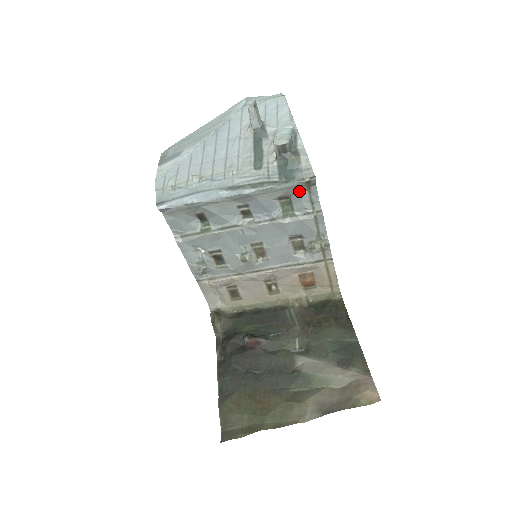
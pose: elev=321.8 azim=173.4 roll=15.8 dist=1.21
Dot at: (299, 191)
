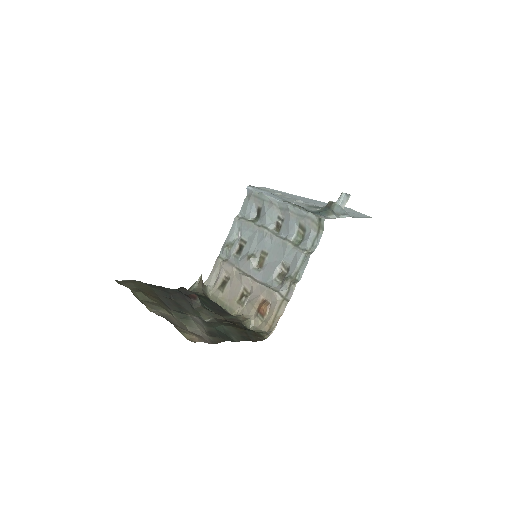
Dot at: (312, 228)
